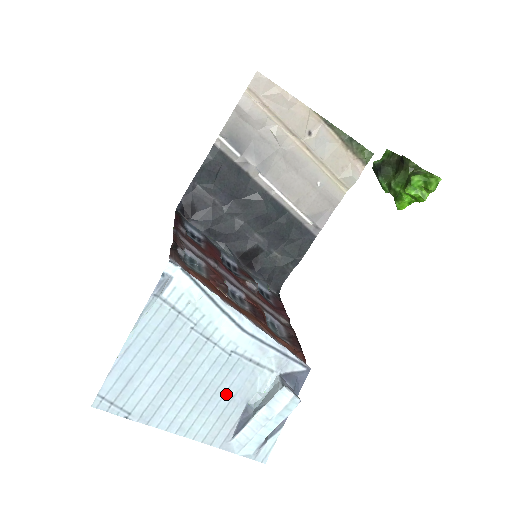
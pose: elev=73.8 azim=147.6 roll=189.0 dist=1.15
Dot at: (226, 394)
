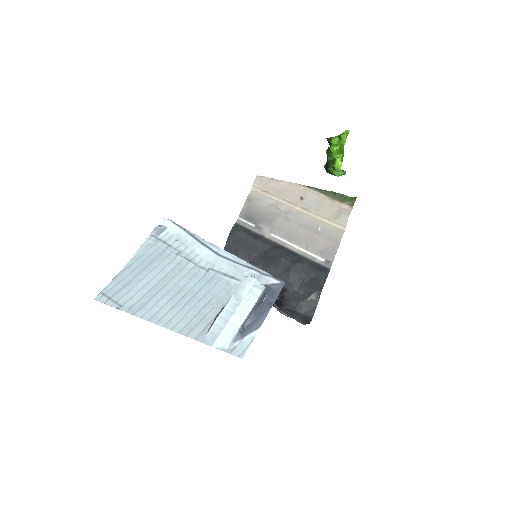
Dot at: (203, 298)
